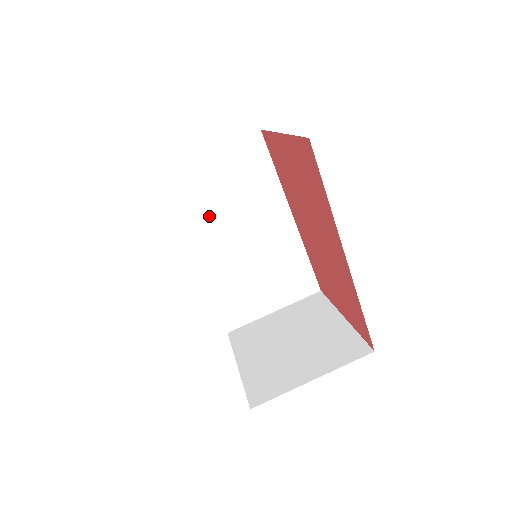
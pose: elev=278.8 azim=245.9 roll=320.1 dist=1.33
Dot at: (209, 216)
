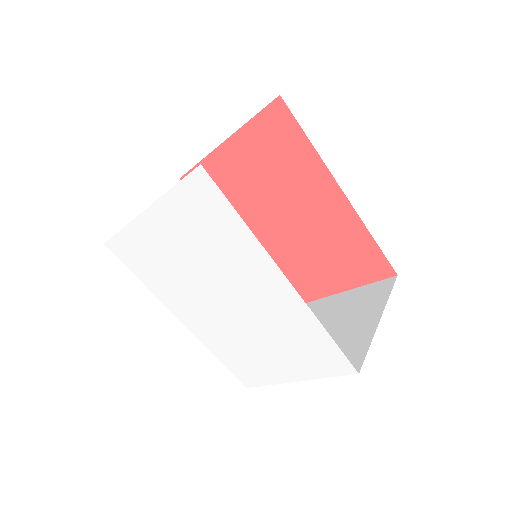
Dot at: occluded
